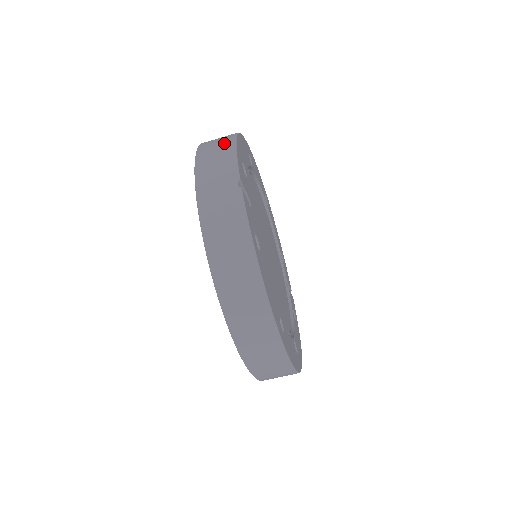
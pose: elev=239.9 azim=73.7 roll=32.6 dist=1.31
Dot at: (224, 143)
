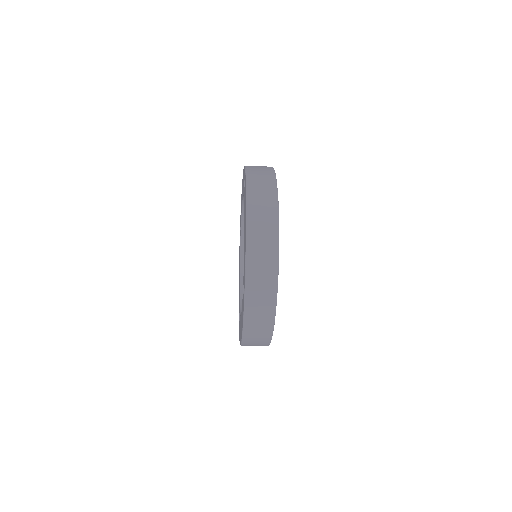
Dot at: occluded
